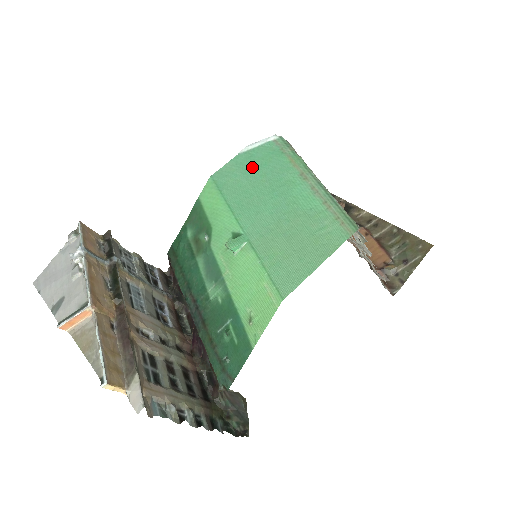
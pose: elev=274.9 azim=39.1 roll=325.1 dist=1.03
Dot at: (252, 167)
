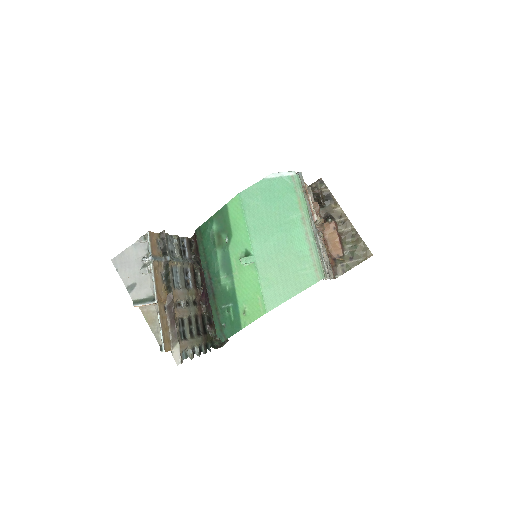
Dot at: (271, 197)
